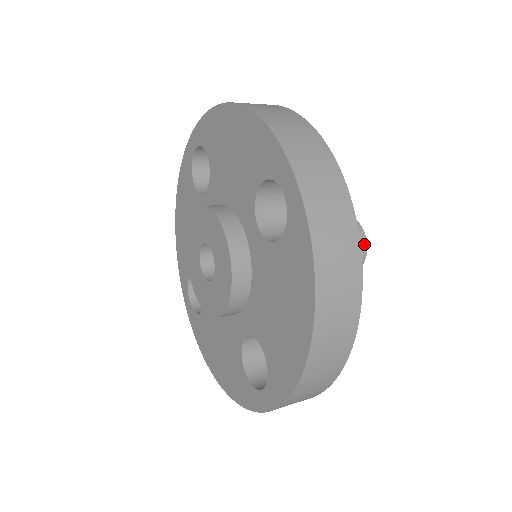
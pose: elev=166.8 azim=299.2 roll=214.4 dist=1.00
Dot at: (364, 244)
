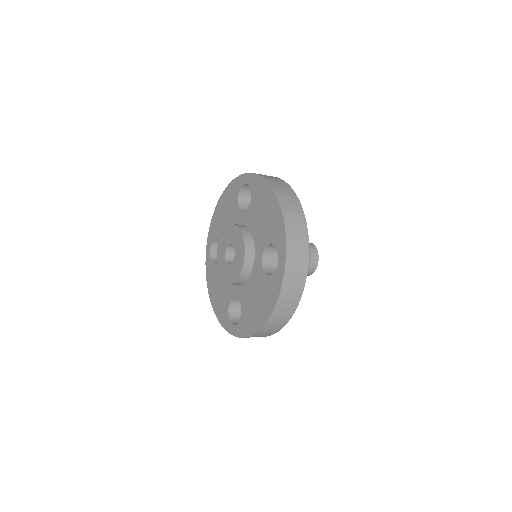
Dot at: (312, 244)
